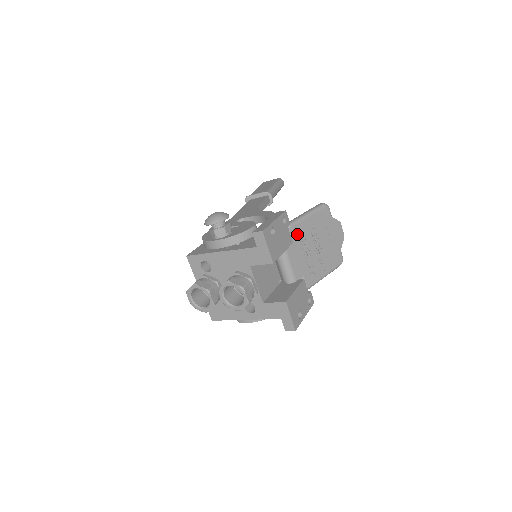
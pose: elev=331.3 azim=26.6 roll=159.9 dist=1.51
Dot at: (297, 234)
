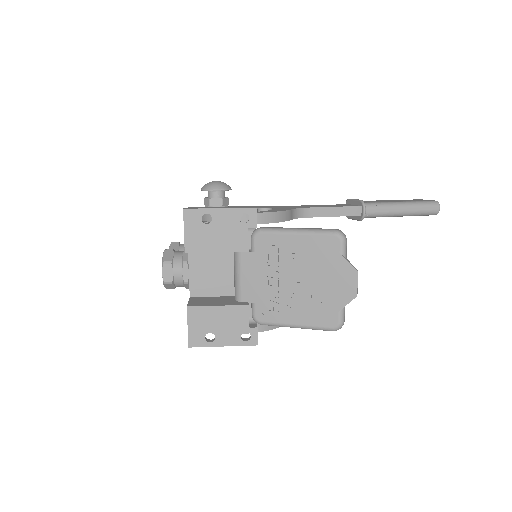
Dot at: (266, 246)
